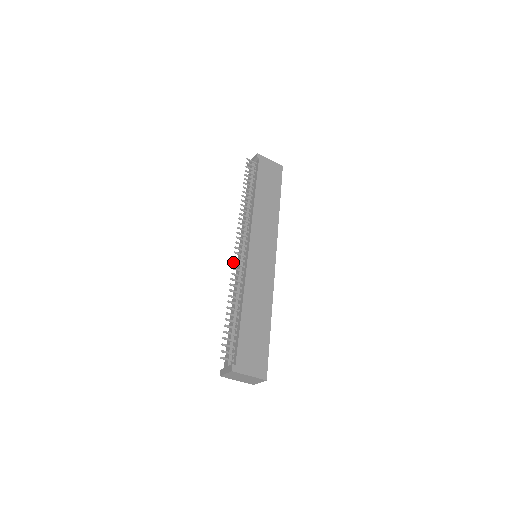
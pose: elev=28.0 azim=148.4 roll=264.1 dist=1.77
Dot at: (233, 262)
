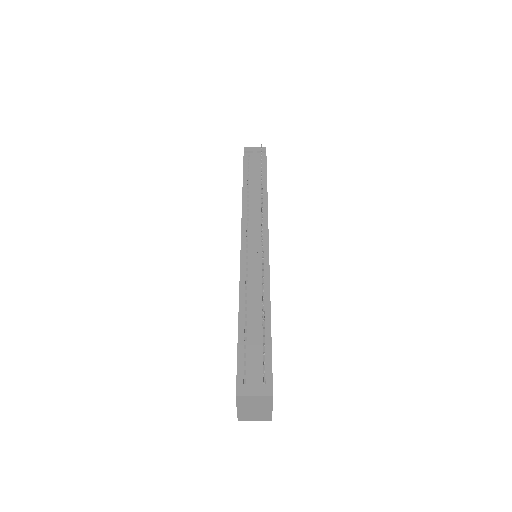
Dot at: (263, 251)
